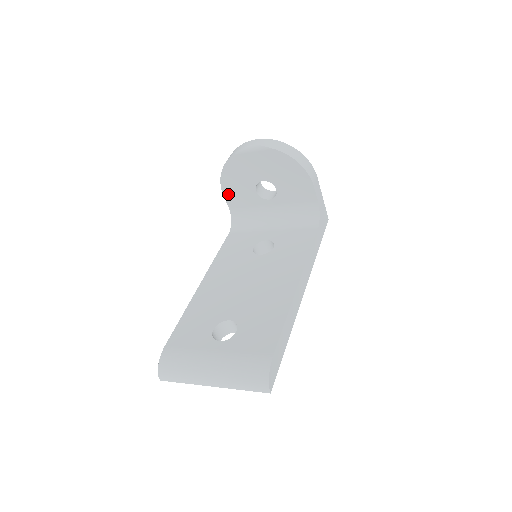
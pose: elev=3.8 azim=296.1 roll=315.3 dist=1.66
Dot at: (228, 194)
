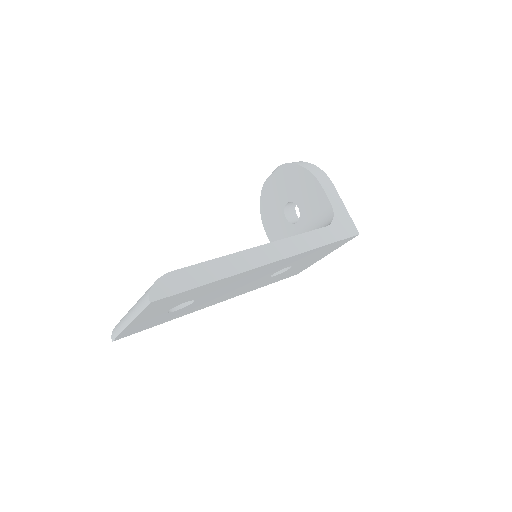
Dot at: (269, 232)
